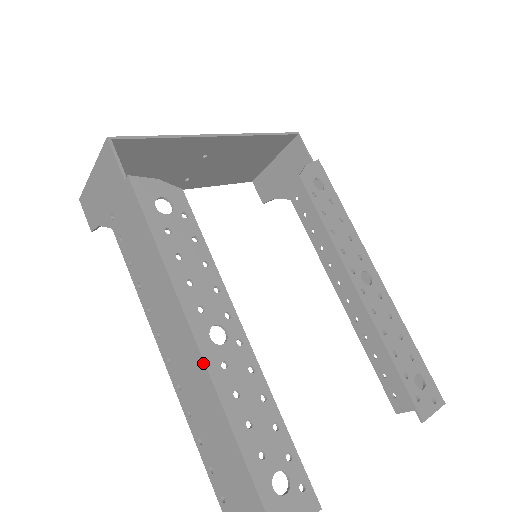
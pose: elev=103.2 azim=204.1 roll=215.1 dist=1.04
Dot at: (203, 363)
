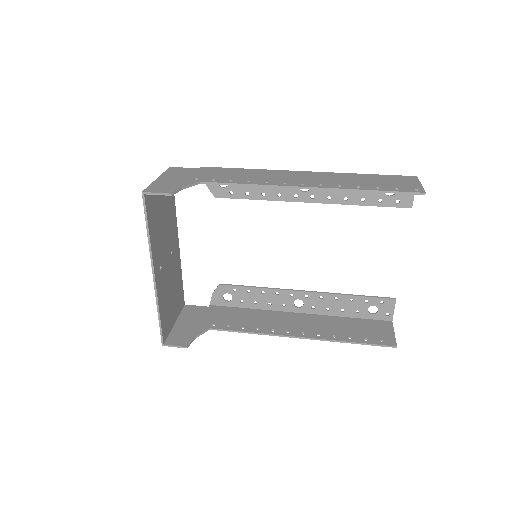
Dot at: (317, 172)
